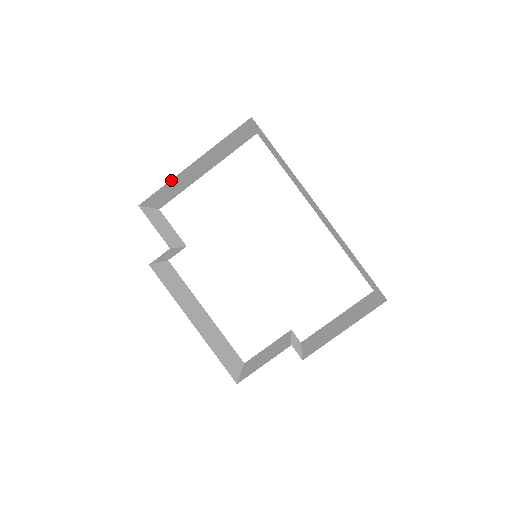
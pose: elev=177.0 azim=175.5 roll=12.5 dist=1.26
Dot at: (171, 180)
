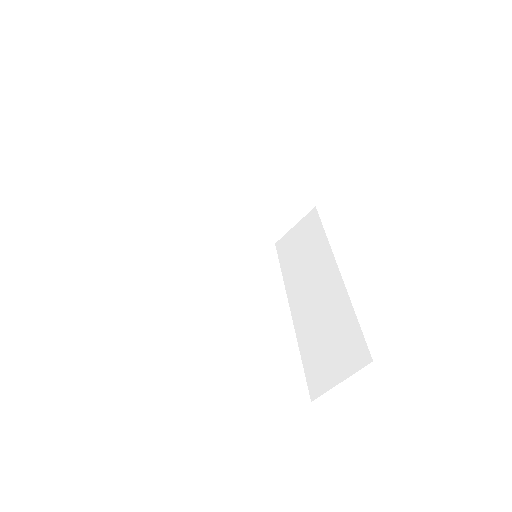
Dot at: (251, 161)
